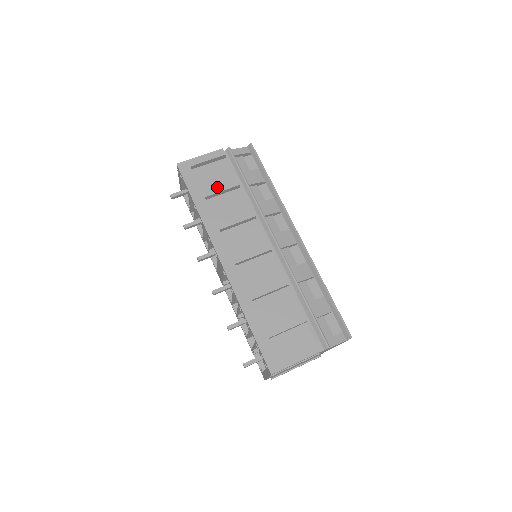
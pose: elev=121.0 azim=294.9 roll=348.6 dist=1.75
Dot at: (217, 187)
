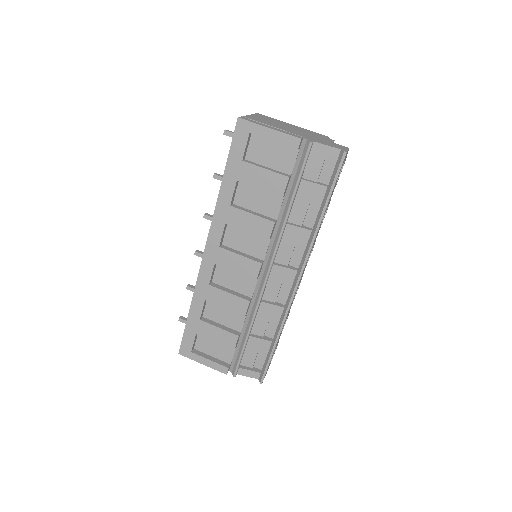
Dot at: (258, 180)
